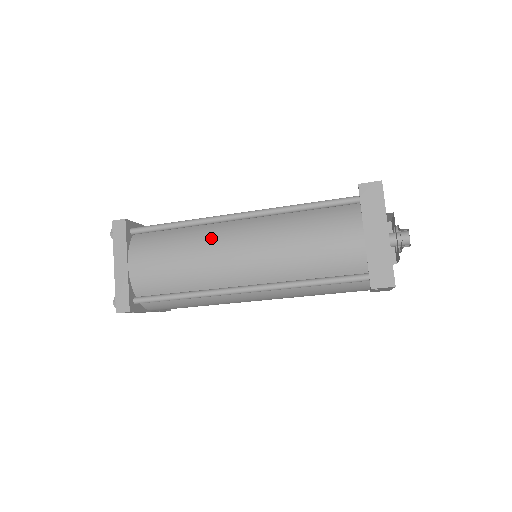
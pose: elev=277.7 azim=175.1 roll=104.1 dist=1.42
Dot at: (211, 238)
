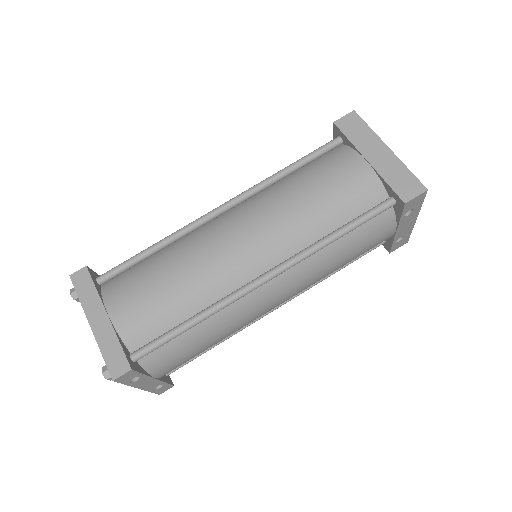
Dot at: (202, 239)
